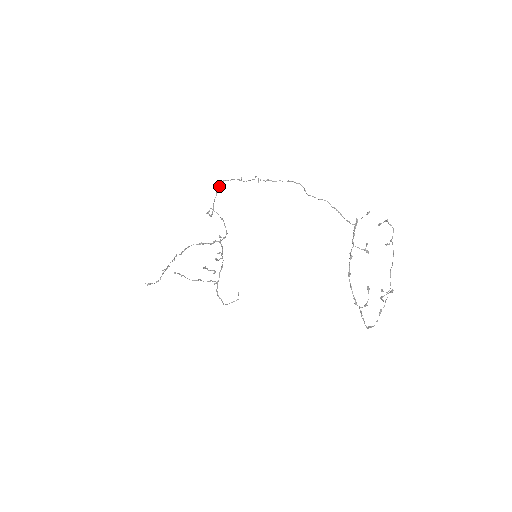
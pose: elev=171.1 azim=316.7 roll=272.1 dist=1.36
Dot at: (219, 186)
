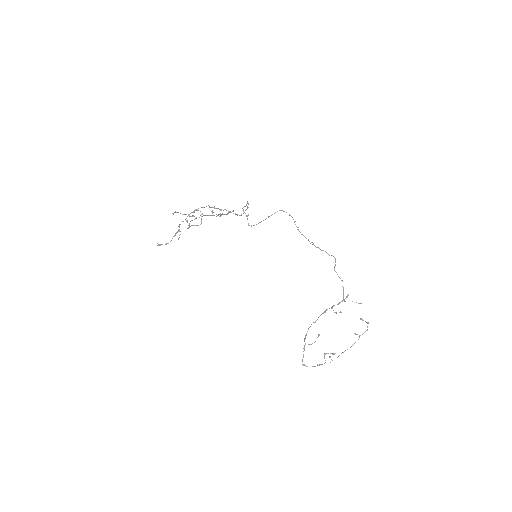
Dot at: occluded
